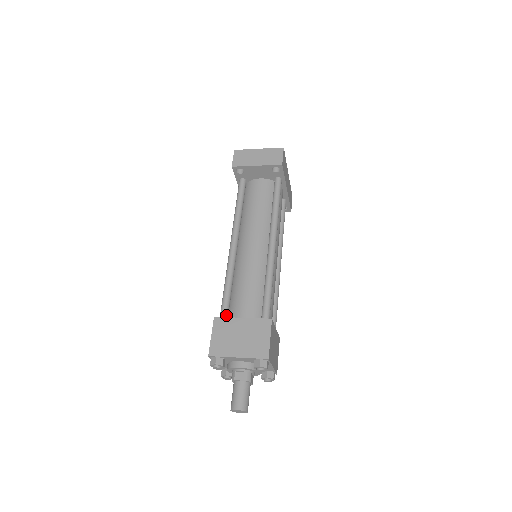
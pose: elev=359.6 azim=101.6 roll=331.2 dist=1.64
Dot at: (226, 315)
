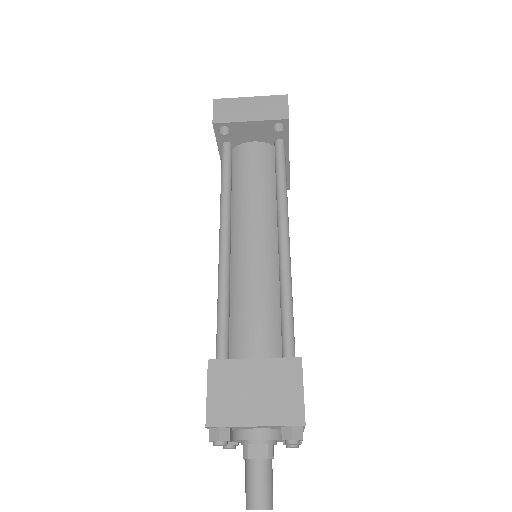
Dot at: (226, 354)
